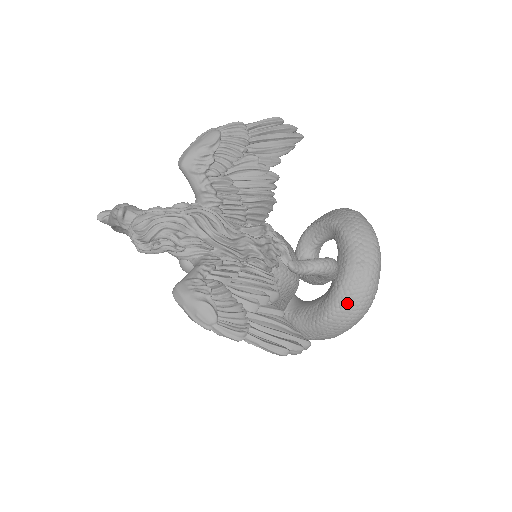
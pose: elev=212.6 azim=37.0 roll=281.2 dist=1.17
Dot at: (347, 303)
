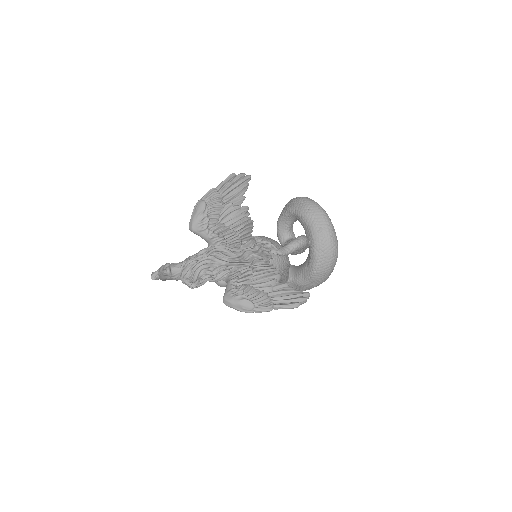
Dot at: (323, 257)
